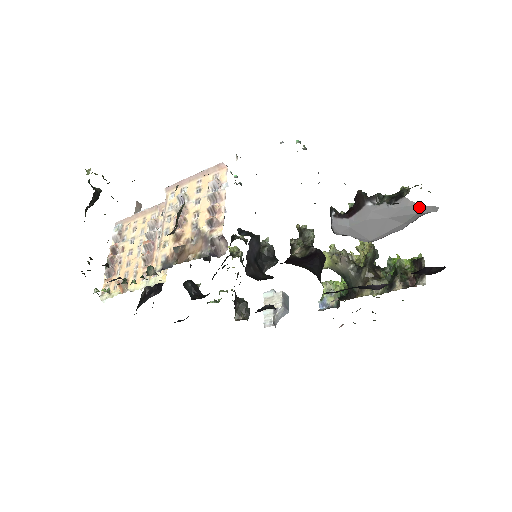
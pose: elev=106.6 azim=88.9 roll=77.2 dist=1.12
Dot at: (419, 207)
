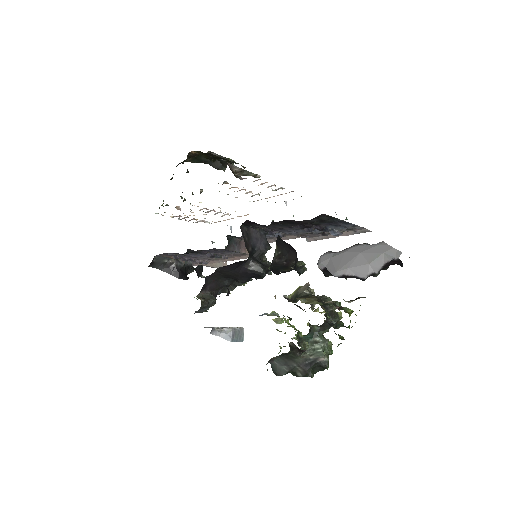
Dot at: (387, 248)
